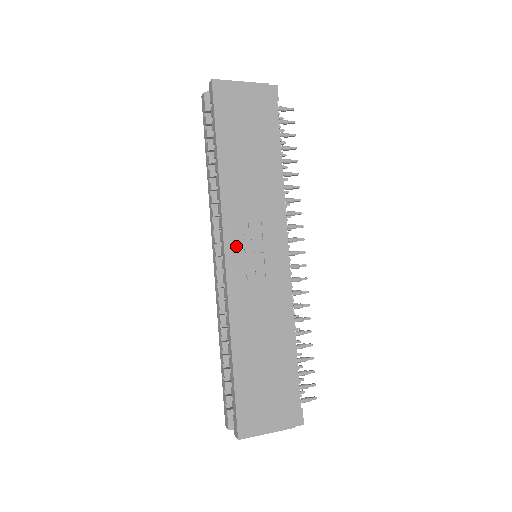
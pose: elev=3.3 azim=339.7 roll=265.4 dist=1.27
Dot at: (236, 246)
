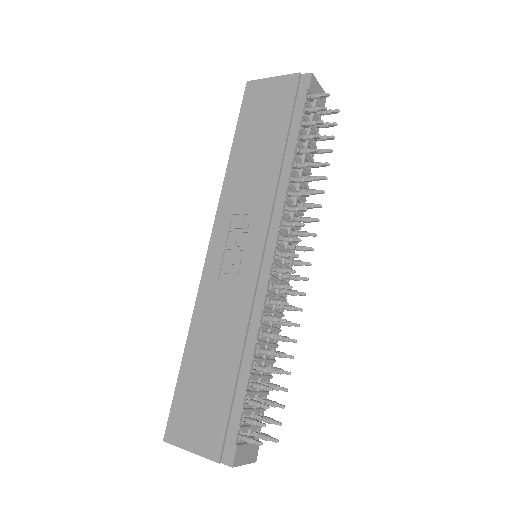
Dot at: (221, 237)
